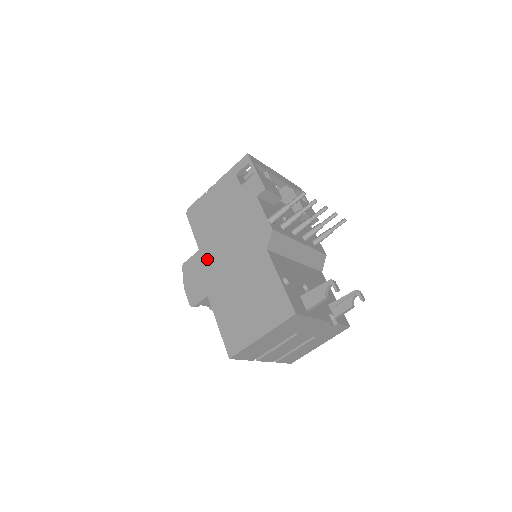
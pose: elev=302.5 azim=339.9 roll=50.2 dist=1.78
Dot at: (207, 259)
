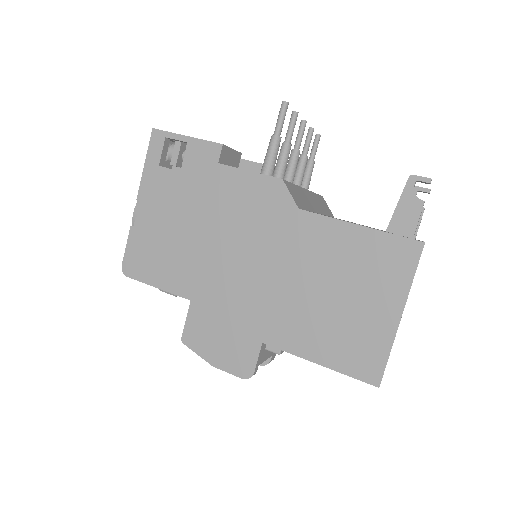
Dot at: (215, 300)
